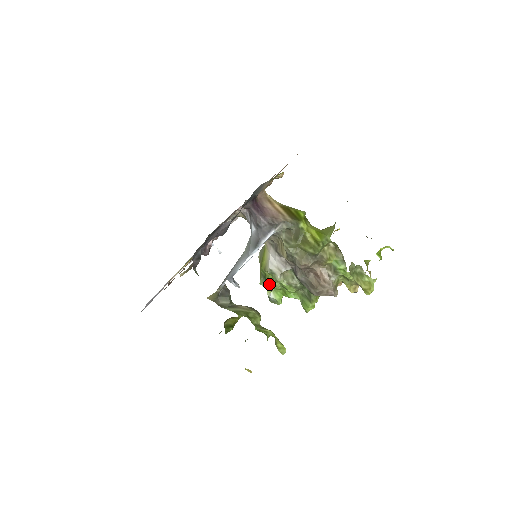
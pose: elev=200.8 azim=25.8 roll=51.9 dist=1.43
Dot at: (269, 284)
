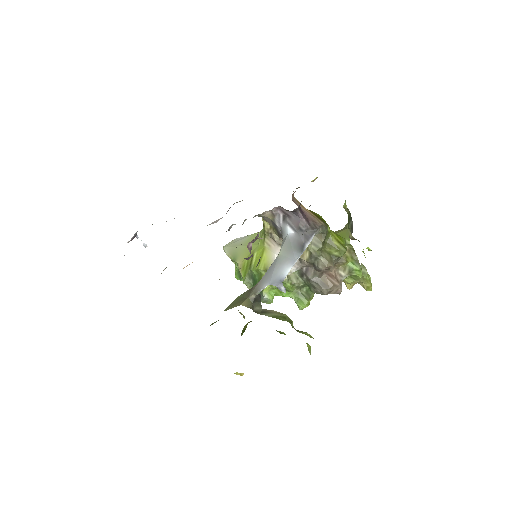
Dot at: occluded
